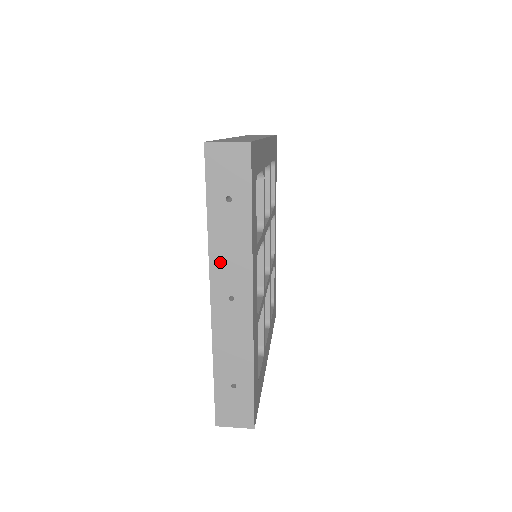
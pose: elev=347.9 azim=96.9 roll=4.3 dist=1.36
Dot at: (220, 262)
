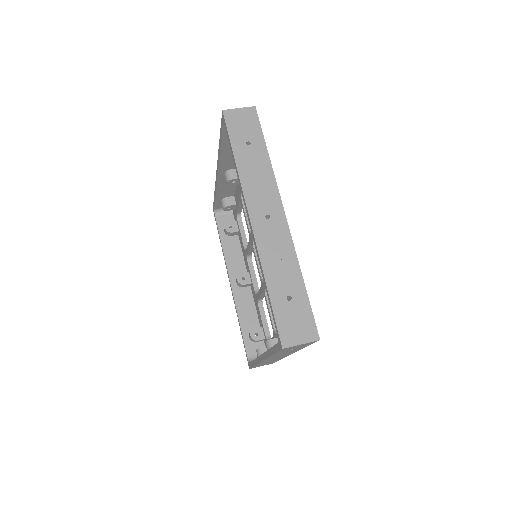
Dot at: occluded
